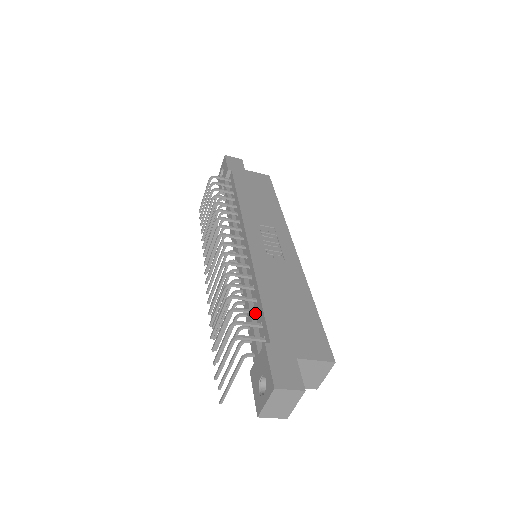
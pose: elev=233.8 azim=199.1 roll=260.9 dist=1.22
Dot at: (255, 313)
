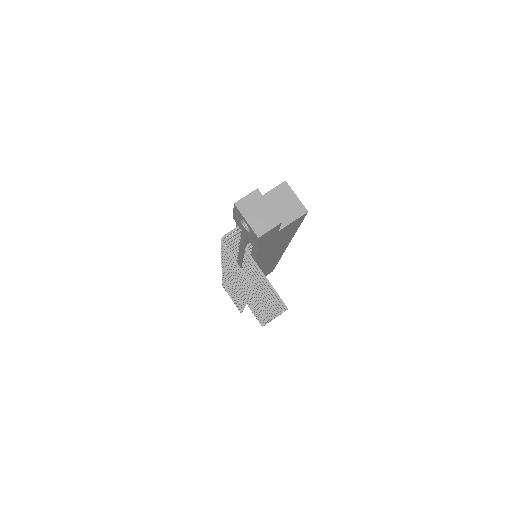
Dot at: (238, 236)
